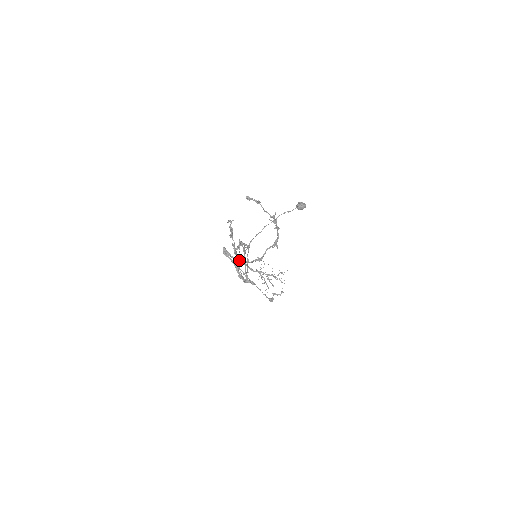
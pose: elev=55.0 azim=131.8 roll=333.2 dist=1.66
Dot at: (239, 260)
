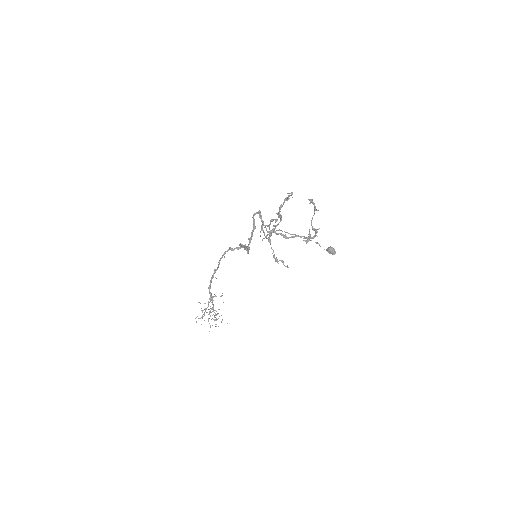
Dot at: (279, 214)
